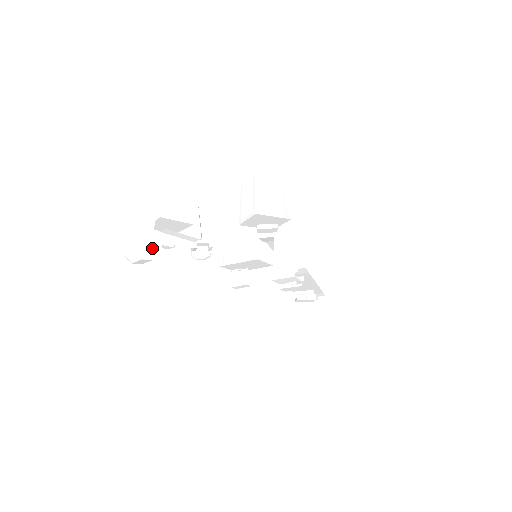
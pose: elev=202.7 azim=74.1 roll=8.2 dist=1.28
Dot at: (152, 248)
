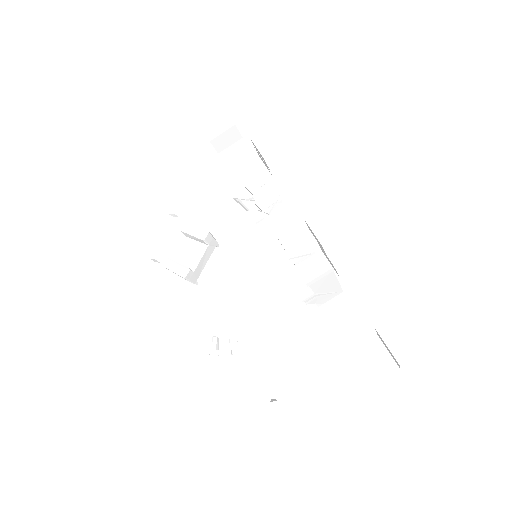
Dot at: (169, 215)
